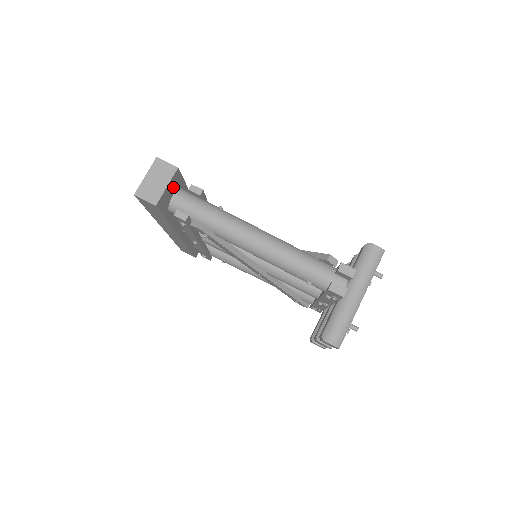
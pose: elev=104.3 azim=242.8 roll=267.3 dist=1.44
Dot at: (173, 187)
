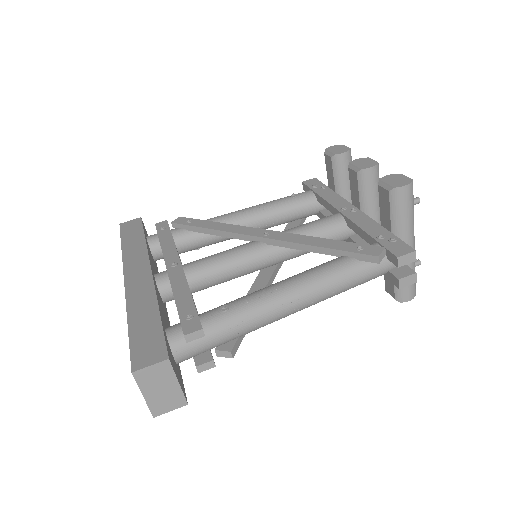
Dot at: (172, 361)
